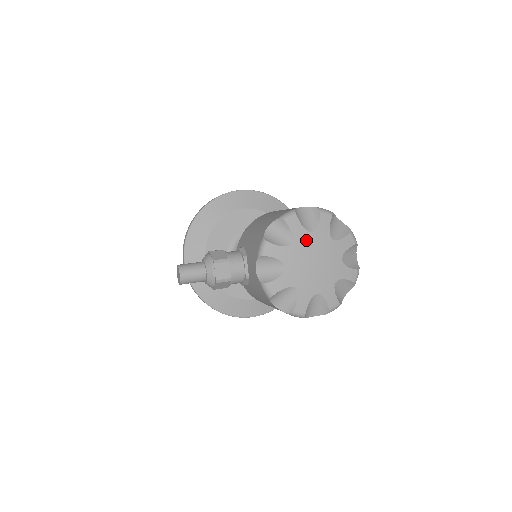
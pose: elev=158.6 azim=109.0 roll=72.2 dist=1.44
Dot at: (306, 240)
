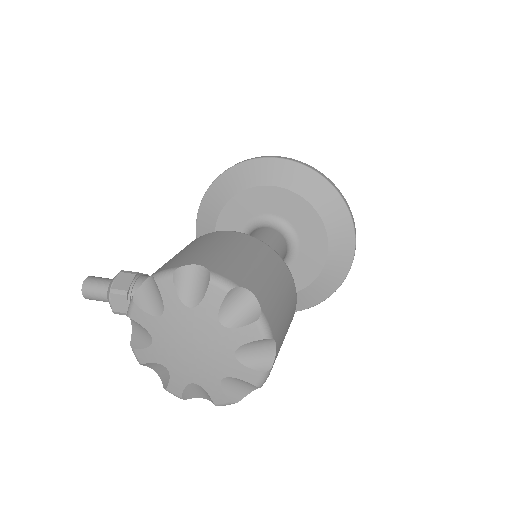
Dot at: (181, 316)
